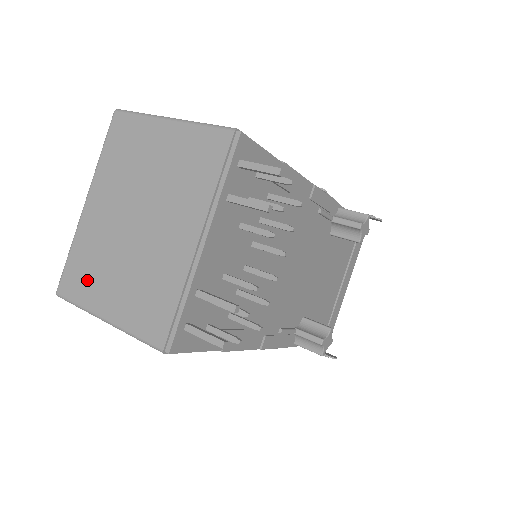
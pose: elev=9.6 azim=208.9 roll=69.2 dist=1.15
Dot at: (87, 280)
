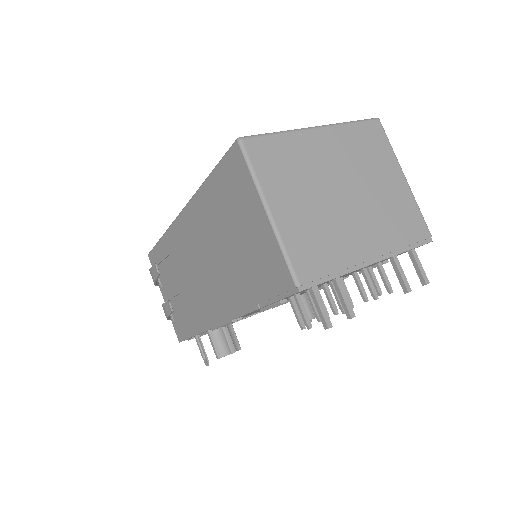
Dot at: (277, 170)
